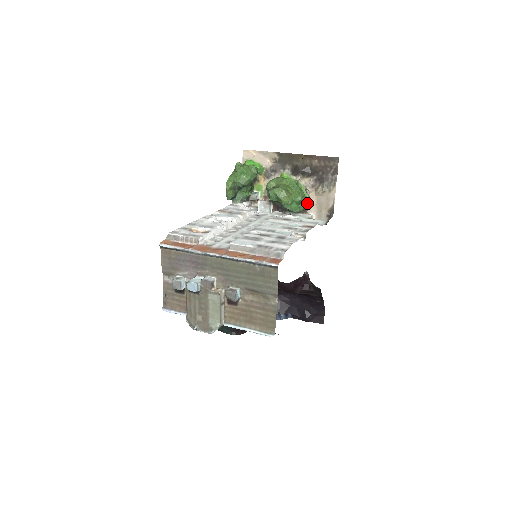
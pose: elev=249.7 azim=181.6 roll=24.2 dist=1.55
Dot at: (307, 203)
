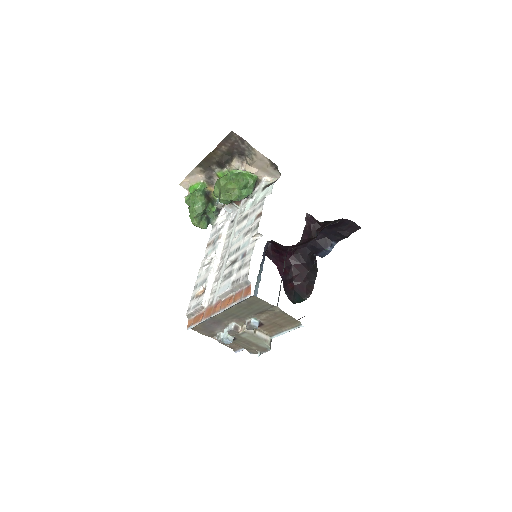
Dot at: (251, 179)
